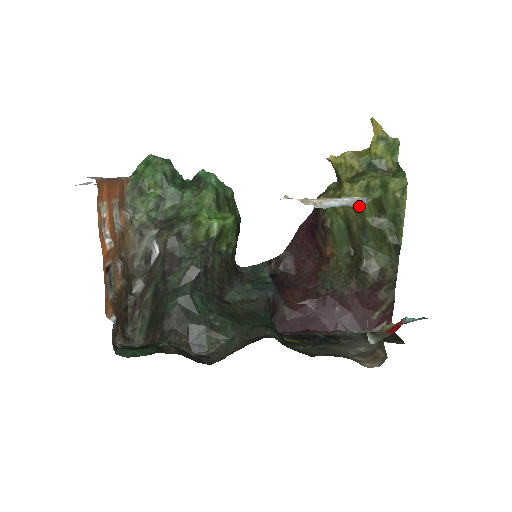
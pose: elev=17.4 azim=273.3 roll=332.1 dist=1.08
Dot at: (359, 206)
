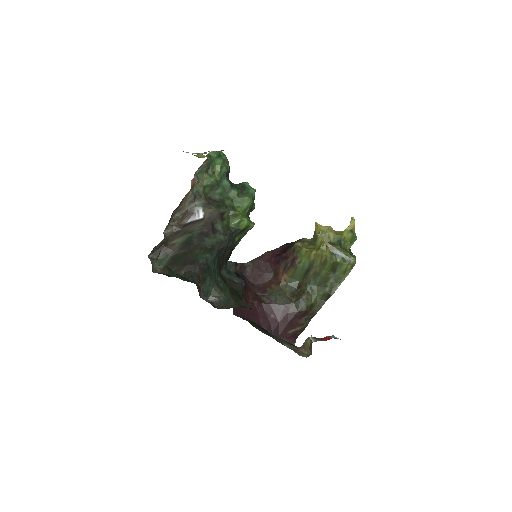
Dot at: (326, 261)
